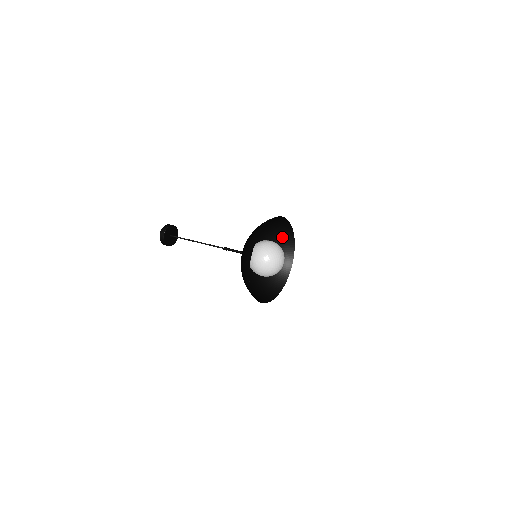
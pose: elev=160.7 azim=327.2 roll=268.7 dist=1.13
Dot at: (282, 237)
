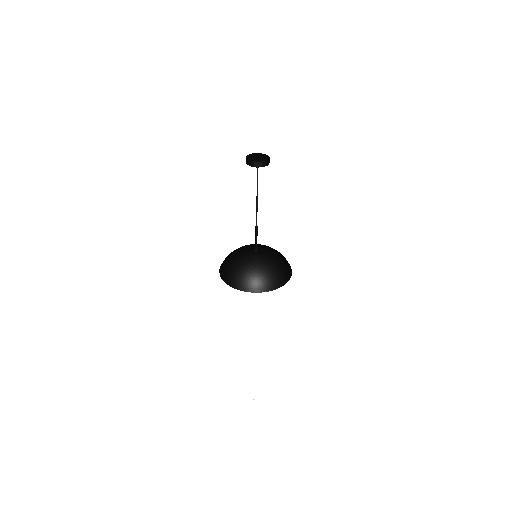
Dot at: (286, 270)
